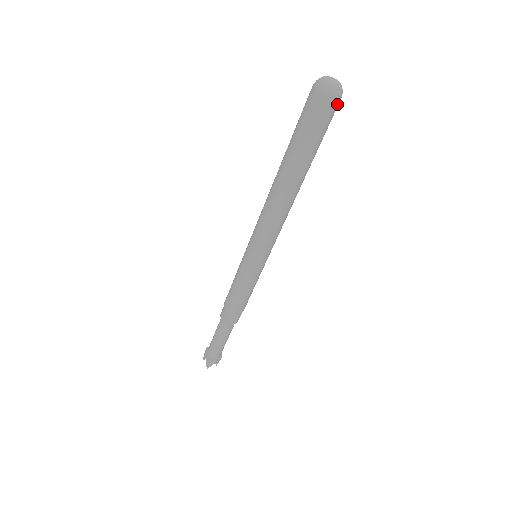
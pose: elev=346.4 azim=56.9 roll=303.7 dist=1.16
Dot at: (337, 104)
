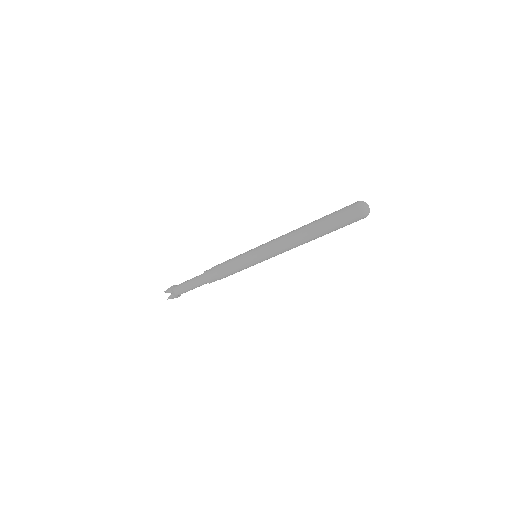
Dot at: (363, 218)
